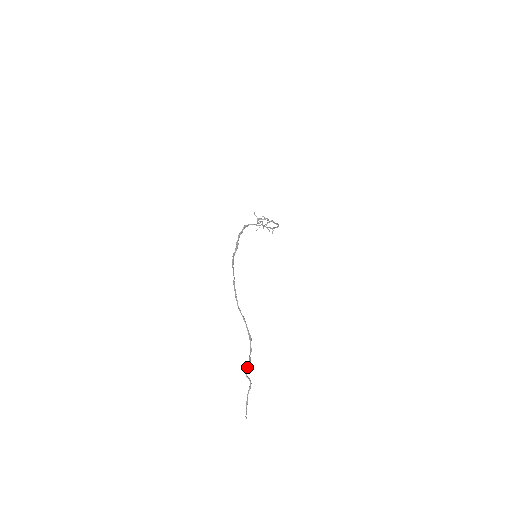
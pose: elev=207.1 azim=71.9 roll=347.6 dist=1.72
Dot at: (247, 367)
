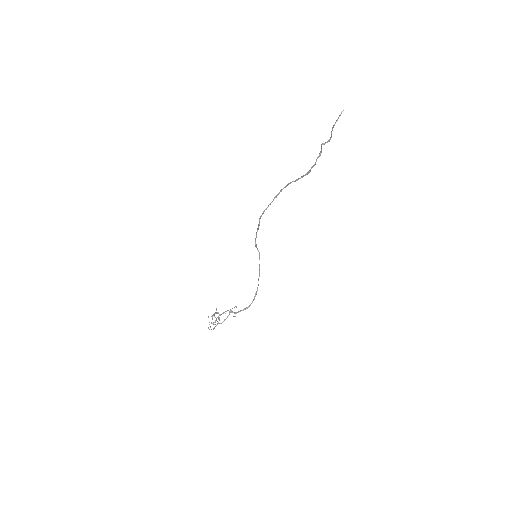
Dot at: (321, 148)
